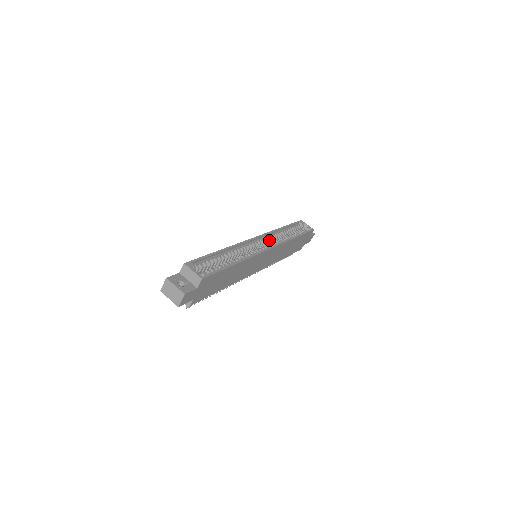
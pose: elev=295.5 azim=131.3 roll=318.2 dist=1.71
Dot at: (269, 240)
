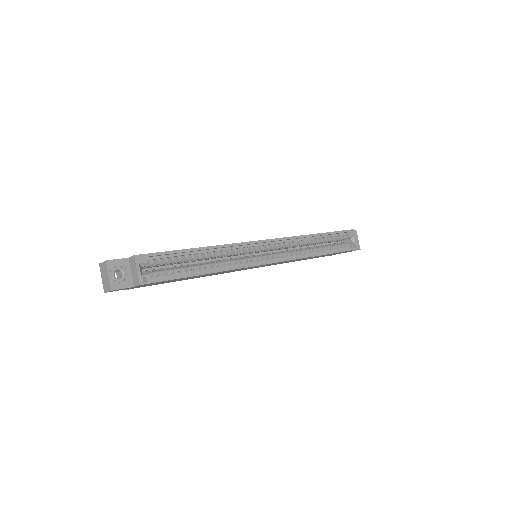
Dot at: (284, 246)
